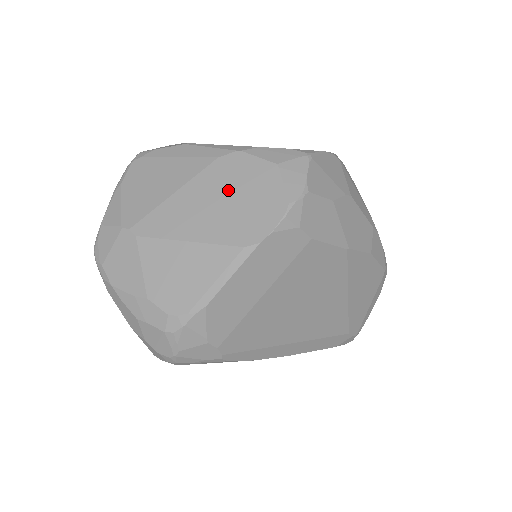
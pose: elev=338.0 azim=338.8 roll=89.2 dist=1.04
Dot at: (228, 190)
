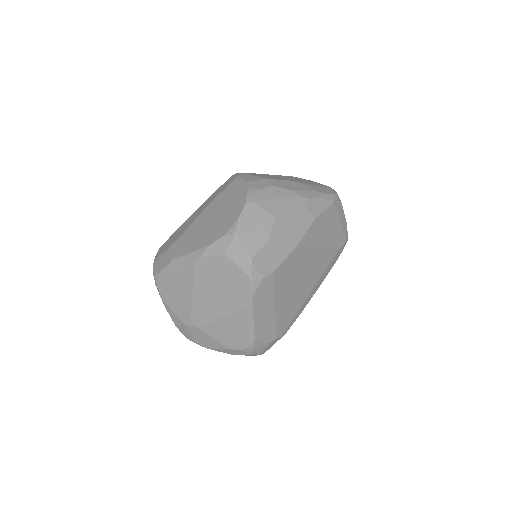
Dot at: (215, 283)
